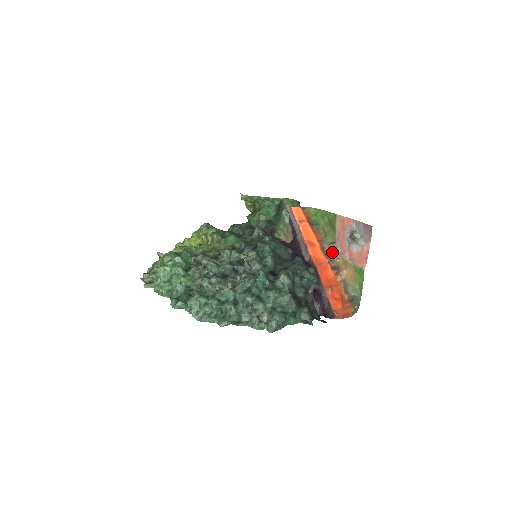
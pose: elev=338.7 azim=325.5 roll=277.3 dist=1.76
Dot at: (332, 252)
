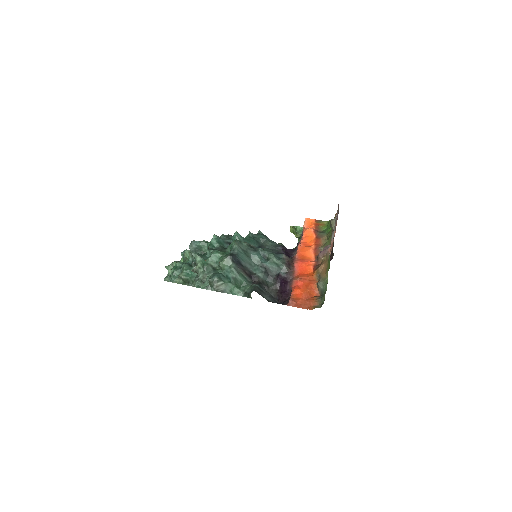
Dot at: (321, 251)
